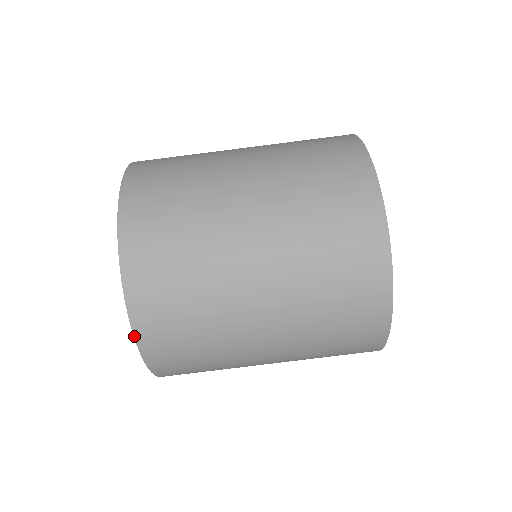
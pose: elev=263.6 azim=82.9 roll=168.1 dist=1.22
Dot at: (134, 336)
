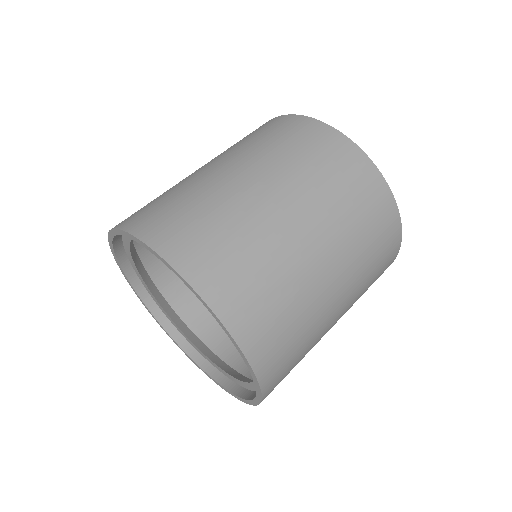
Dot at: (142, 241)
